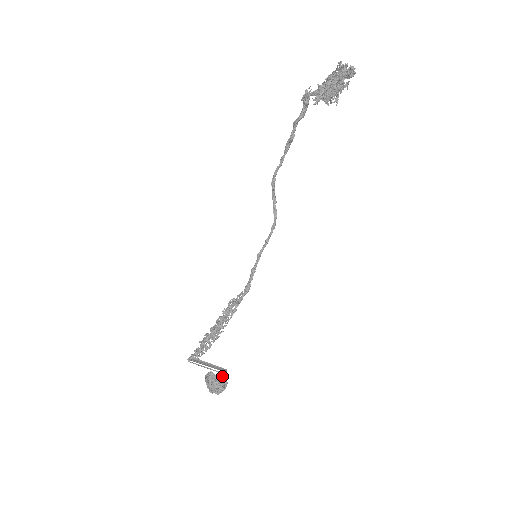
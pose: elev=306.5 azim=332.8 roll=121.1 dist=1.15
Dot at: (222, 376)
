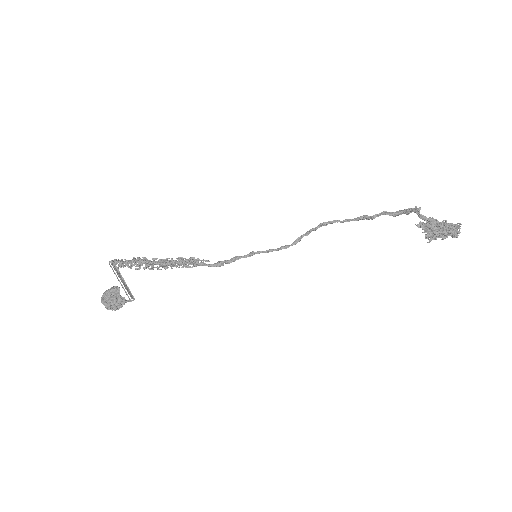
Dot at: (127, 300)
